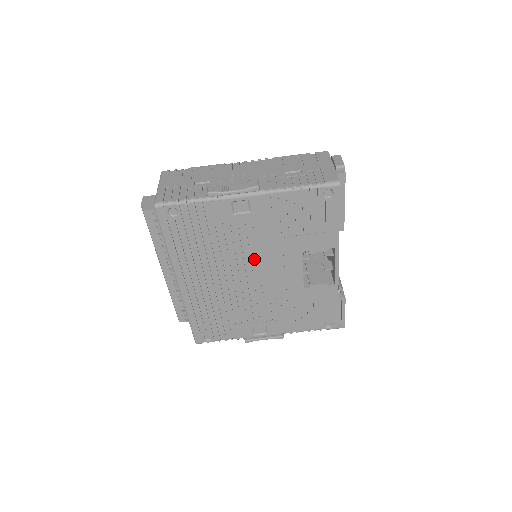
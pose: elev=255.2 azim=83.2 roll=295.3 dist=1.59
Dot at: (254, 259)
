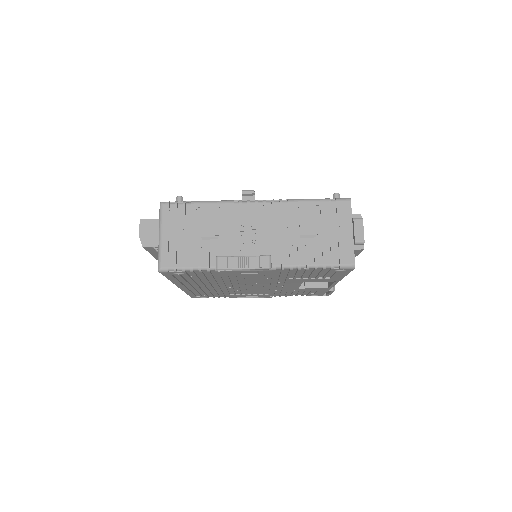
Dot at: (255, 282)
